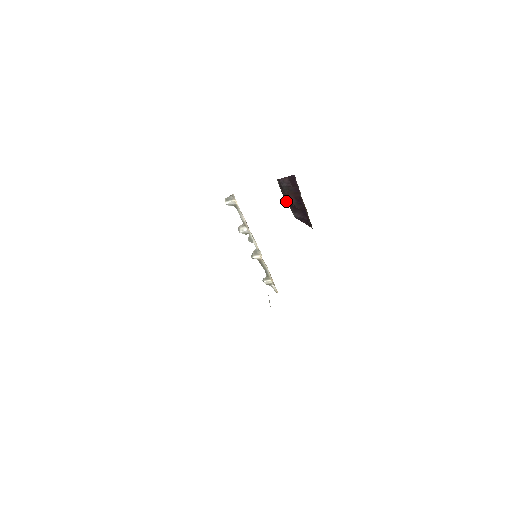
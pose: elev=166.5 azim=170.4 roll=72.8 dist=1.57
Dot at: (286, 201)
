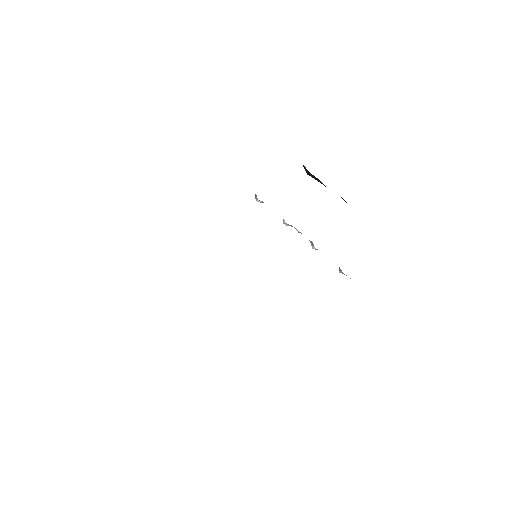
Dot at: occluded
